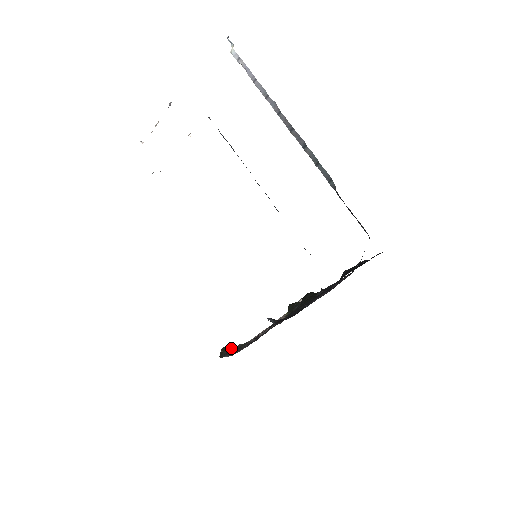
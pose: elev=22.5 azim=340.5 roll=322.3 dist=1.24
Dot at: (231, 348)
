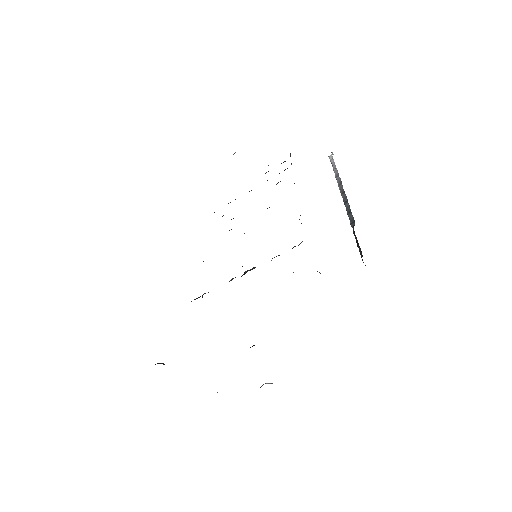
Dot at: occluded
